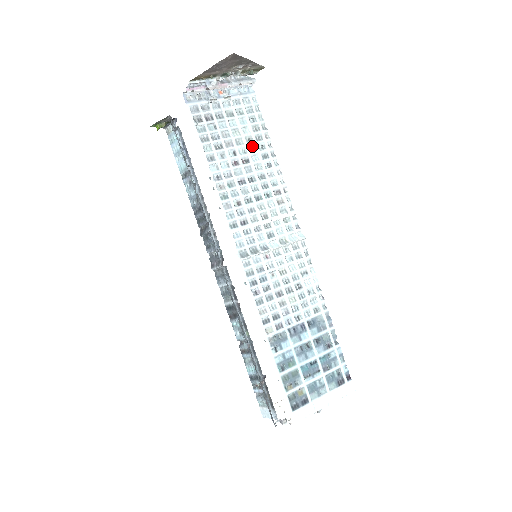
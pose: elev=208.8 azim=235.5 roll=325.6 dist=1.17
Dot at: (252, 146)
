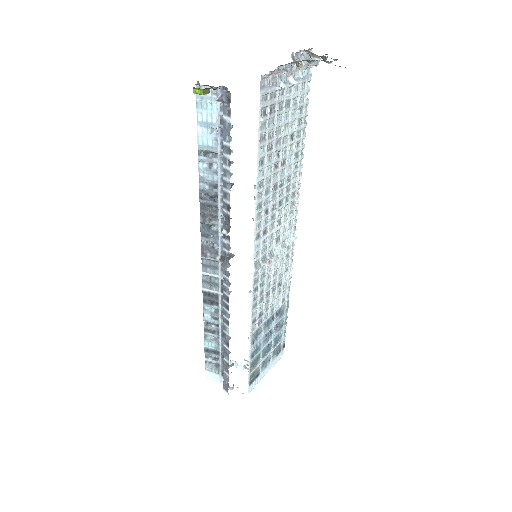
Dot at: (292, 144)
